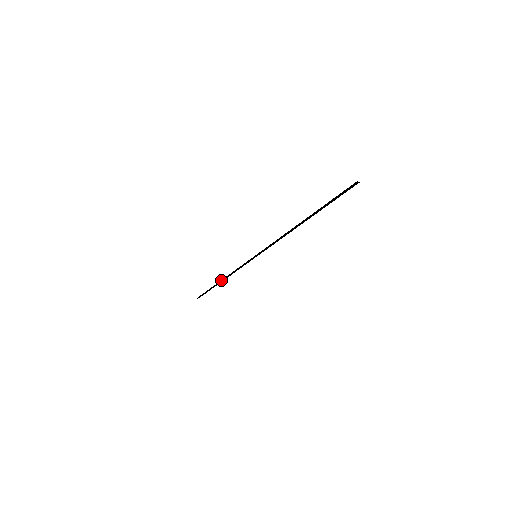
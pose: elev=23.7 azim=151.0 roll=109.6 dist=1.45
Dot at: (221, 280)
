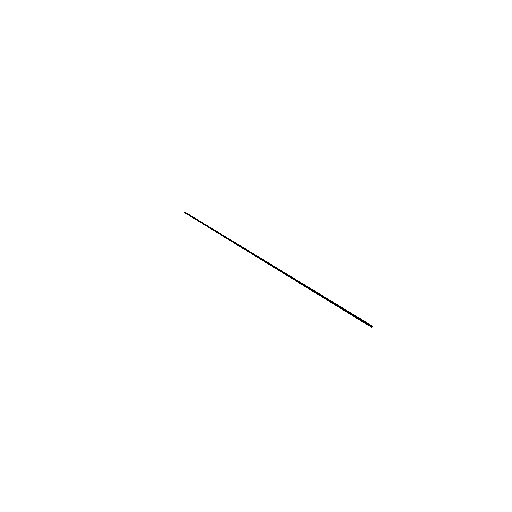
Dot at: occluded
